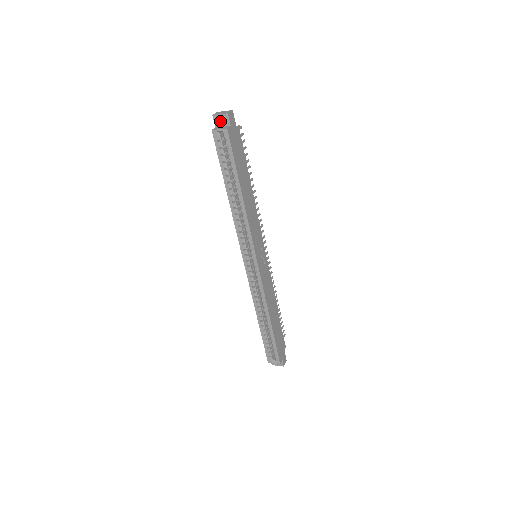
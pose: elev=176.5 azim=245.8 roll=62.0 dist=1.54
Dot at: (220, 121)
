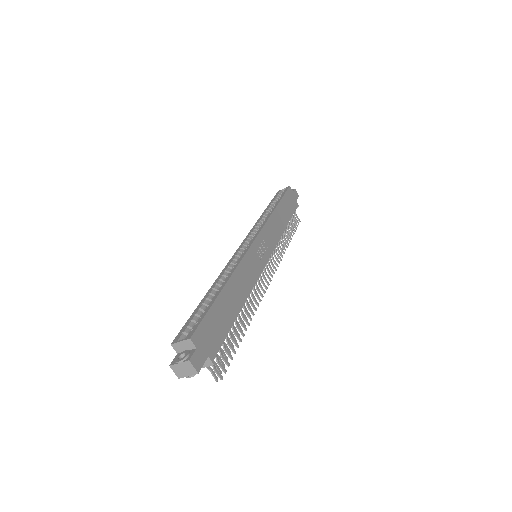
Dot at: occluded
